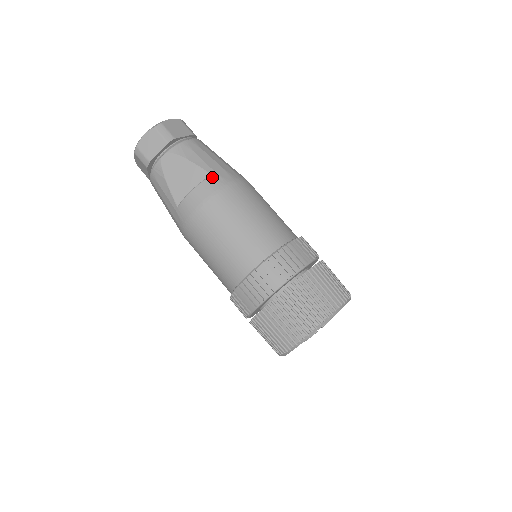
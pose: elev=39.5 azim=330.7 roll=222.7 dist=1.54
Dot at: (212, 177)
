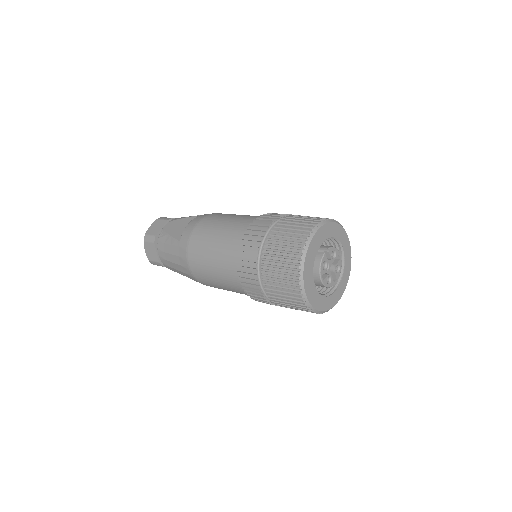
Dot at: occluded
